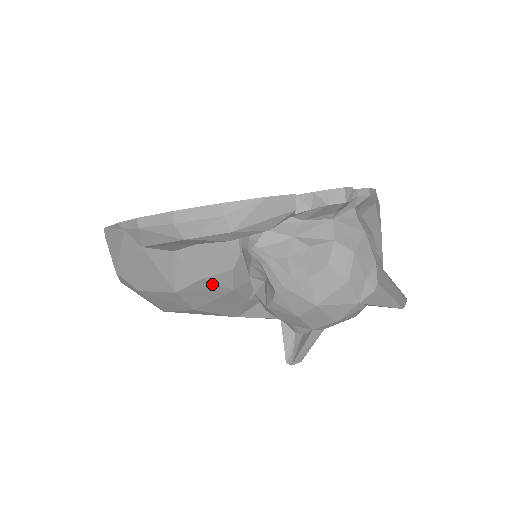
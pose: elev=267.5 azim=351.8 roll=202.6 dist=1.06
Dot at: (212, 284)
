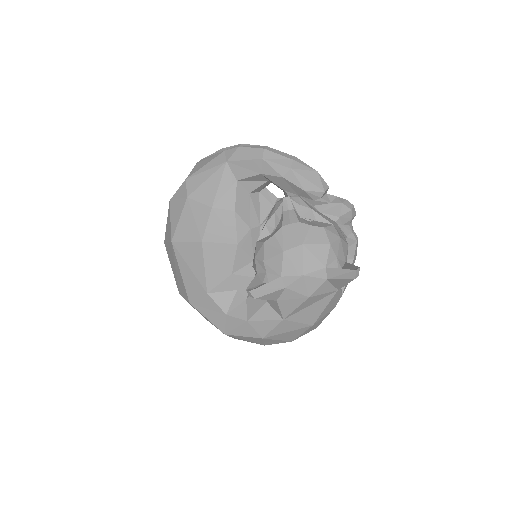
Dot at: (234, 223)
